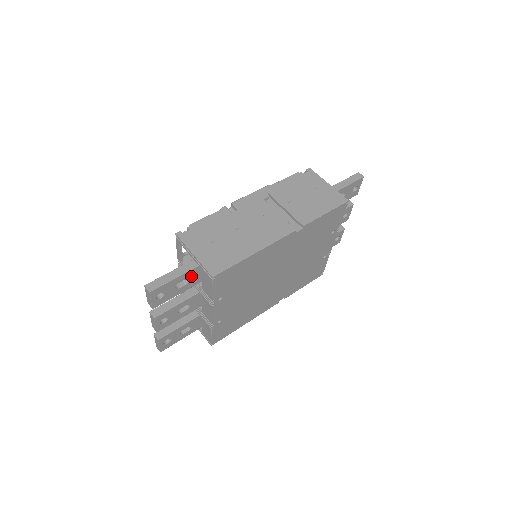
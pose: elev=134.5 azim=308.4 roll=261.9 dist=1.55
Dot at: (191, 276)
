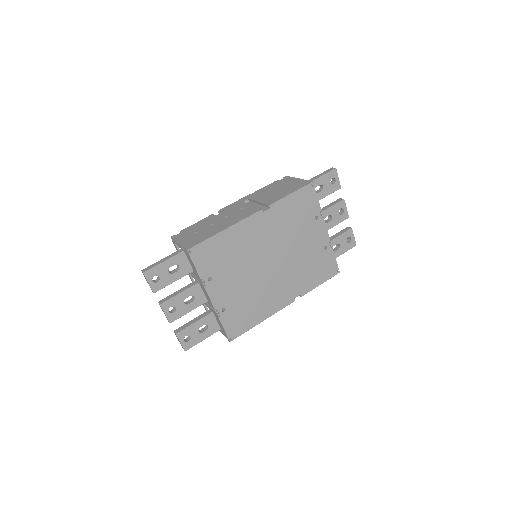
Dot at: (181, 262)
